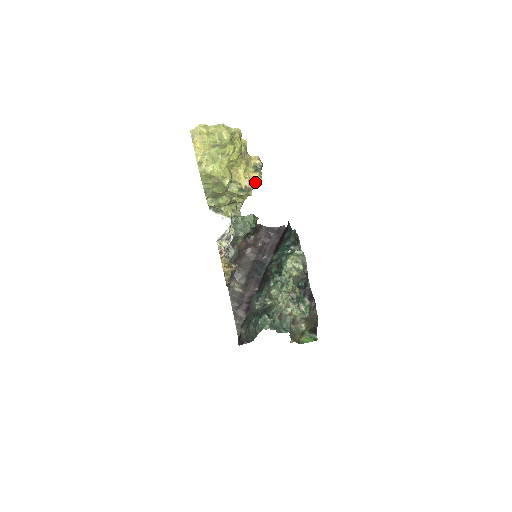
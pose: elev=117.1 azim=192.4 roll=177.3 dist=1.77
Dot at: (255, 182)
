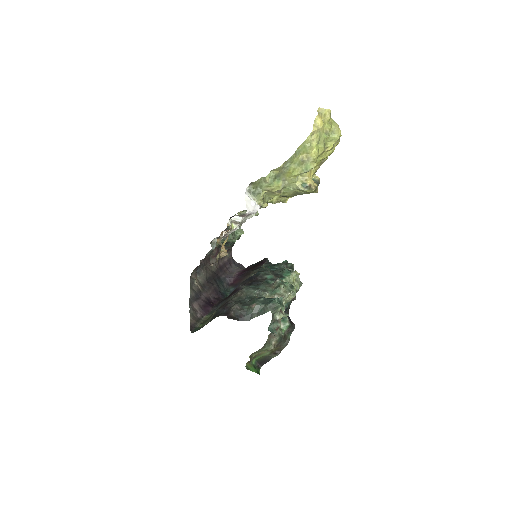
Dot at: (316, 188)
